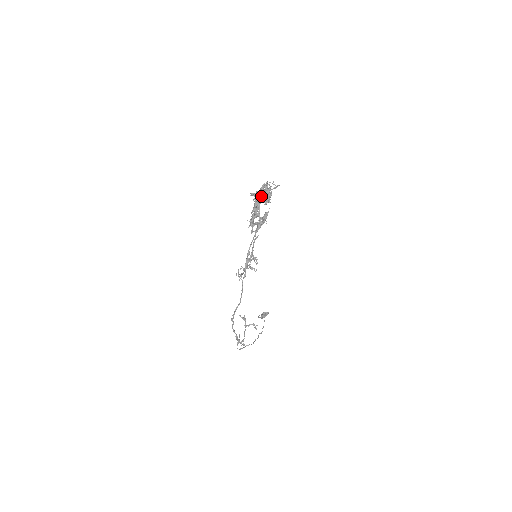
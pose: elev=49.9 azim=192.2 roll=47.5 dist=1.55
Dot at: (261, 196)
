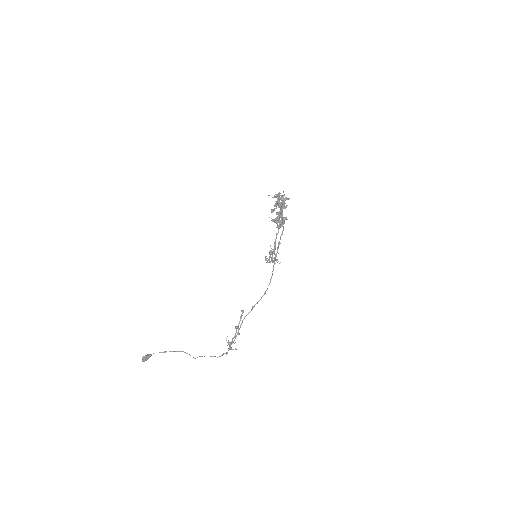
Dot at: (282, 200)
